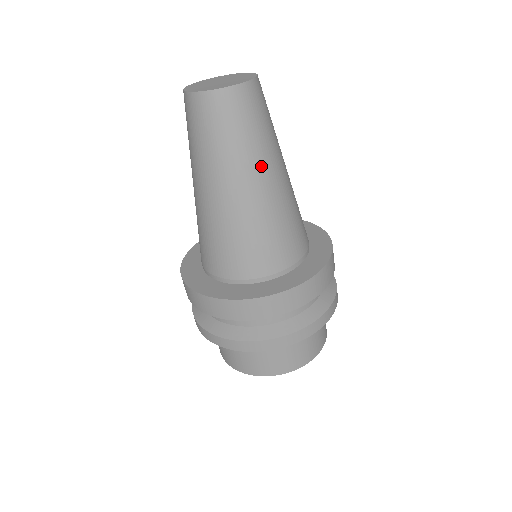
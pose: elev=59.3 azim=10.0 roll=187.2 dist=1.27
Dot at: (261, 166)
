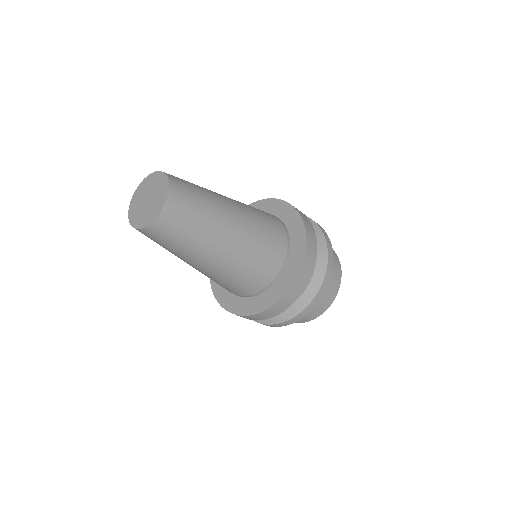
Dot at: (206, 250)
